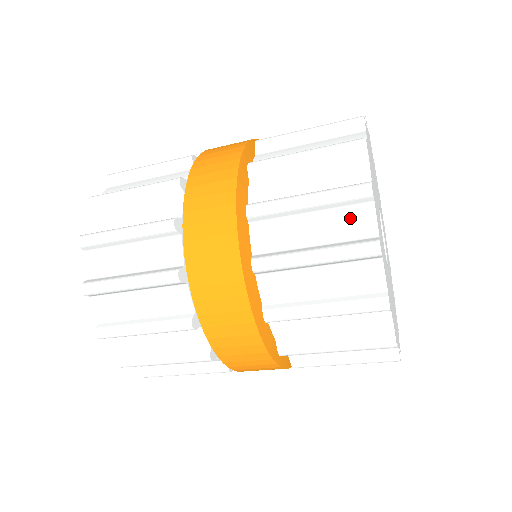
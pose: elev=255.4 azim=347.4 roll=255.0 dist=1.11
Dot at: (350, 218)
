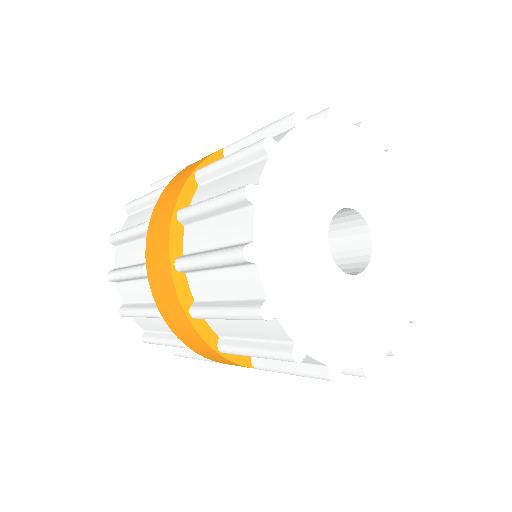
Dot at: occluded
